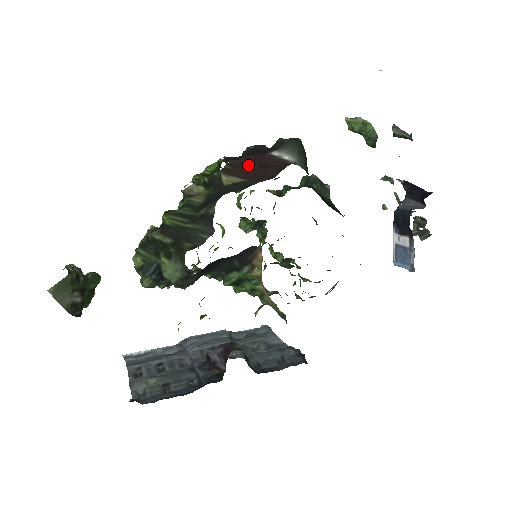
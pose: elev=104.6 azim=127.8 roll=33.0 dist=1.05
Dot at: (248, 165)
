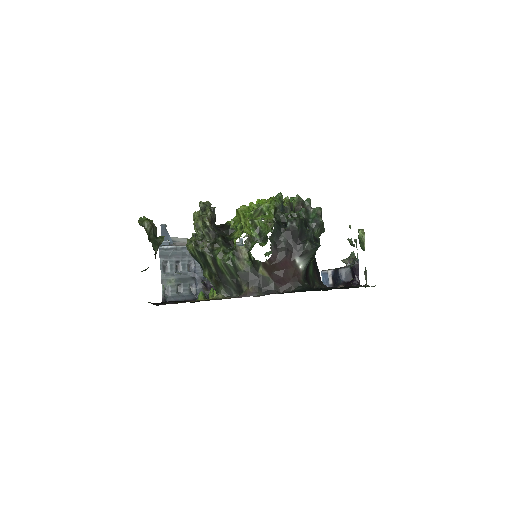
Dot at: (278, 267)
